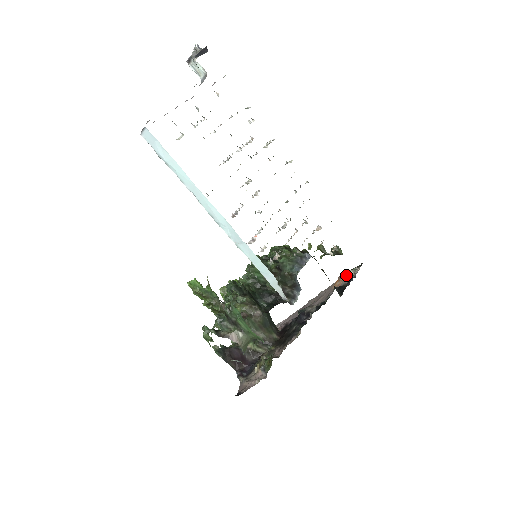
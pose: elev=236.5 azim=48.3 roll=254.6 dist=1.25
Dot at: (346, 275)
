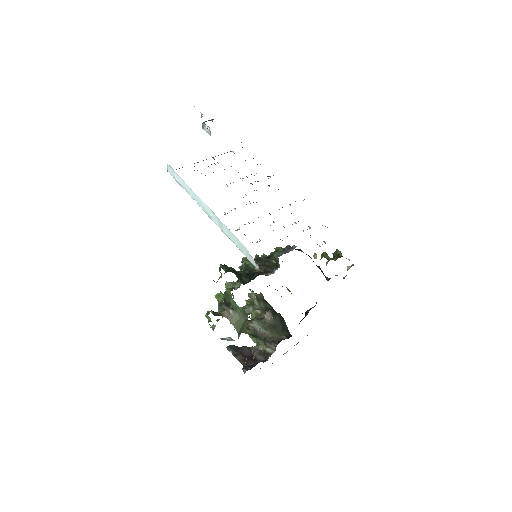
Dot at: occluded
